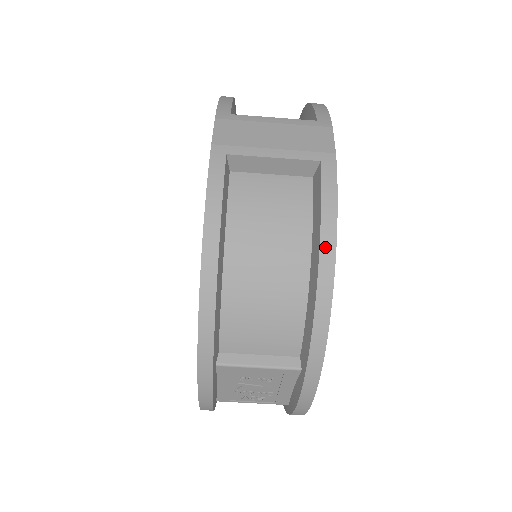
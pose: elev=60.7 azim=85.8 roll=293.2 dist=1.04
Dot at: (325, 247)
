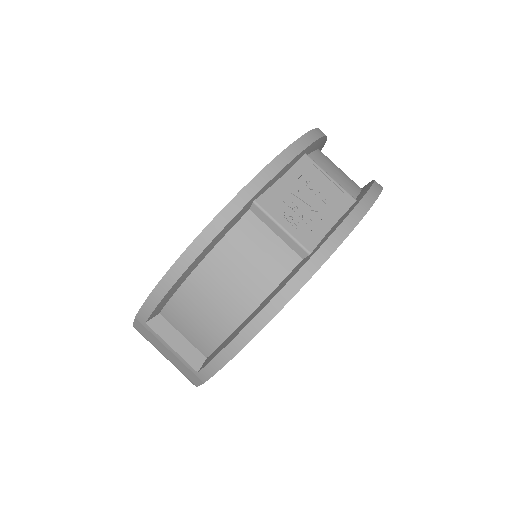
Dot at: occluded
